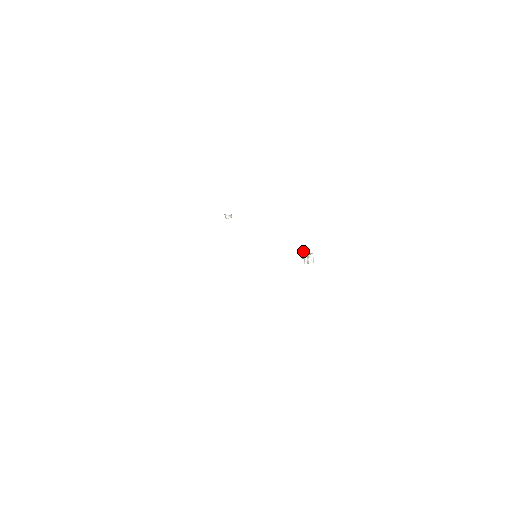
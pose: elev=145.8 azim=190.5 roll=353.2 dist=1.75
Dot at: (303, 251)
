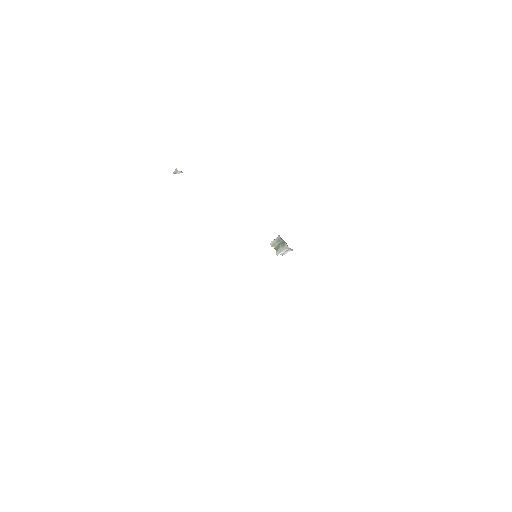
Dot at: (281, 243)
